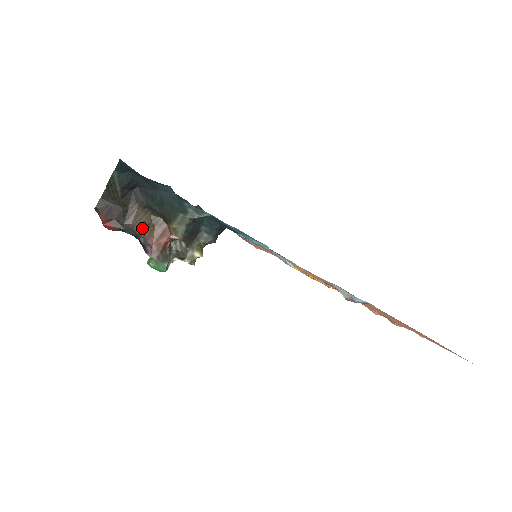
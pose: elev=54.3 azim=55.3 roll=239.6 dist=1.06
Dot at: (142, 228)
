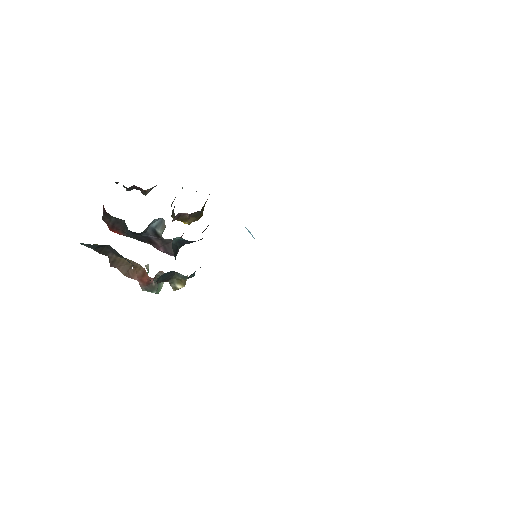
Dot at: (126, 270)
